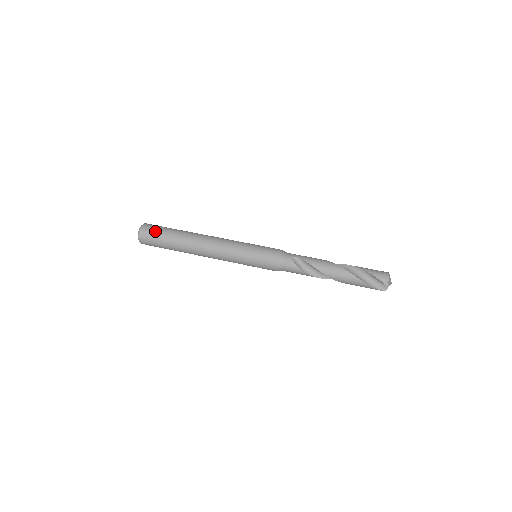
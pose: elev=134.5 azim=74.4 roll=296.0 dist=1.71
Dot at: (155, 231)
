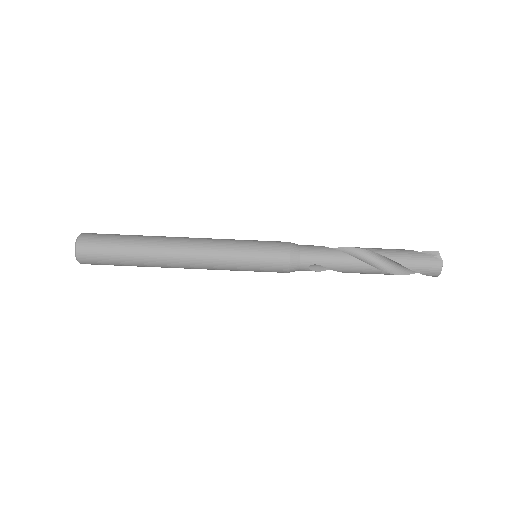
Dot at: (102, 262)
